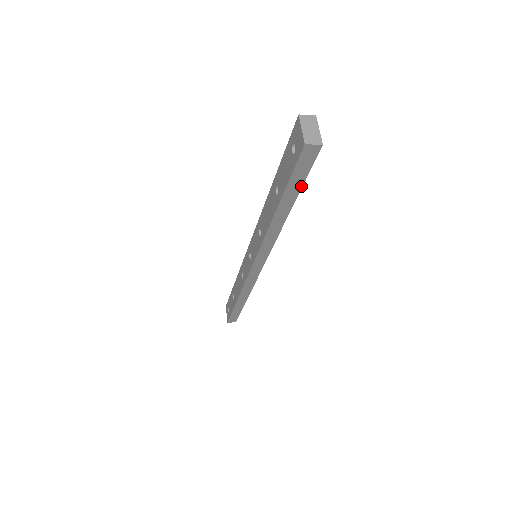
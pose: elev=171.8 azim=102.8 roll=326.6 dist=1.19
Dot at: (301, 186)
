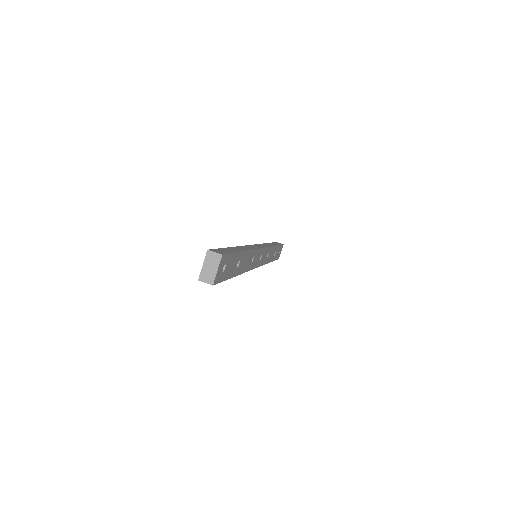
Dot at: (227, 279)
